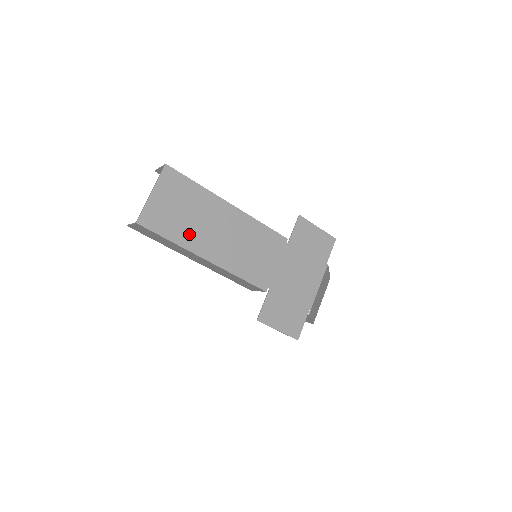
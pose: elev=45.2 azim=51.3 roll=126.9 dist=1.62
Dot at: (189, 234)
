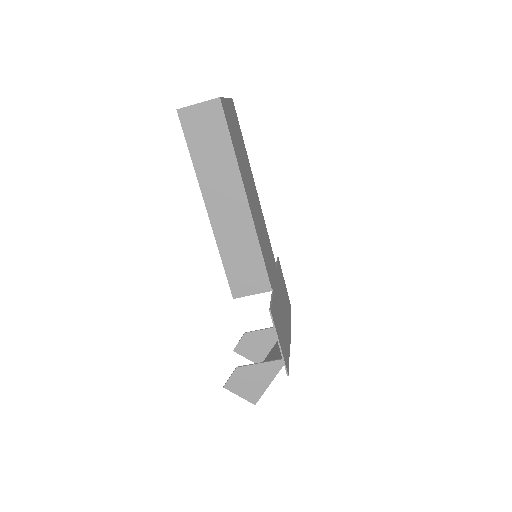
Dot at: (241, 163)
